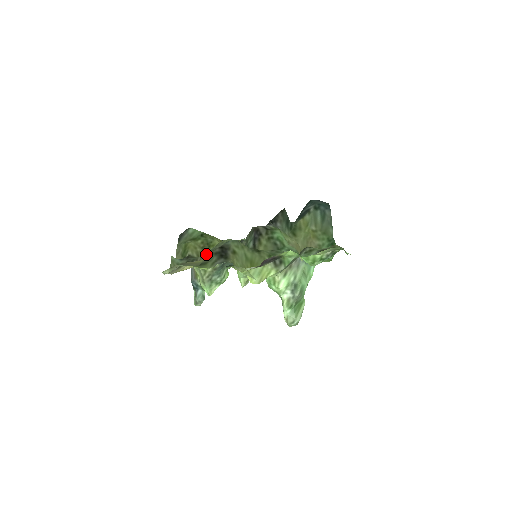
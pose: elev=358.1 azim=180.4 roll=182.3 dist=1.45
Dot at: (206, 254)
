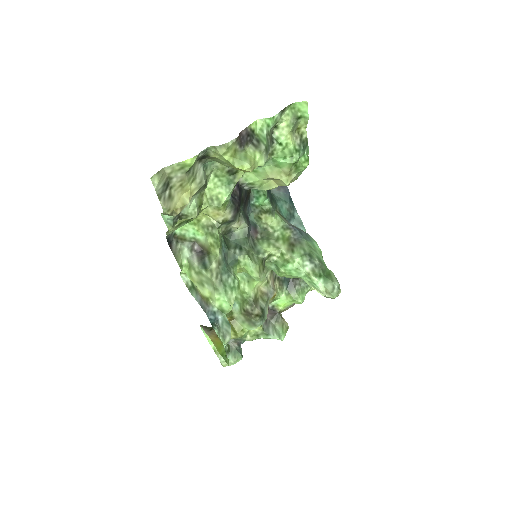
Dot at: (193, 196)
